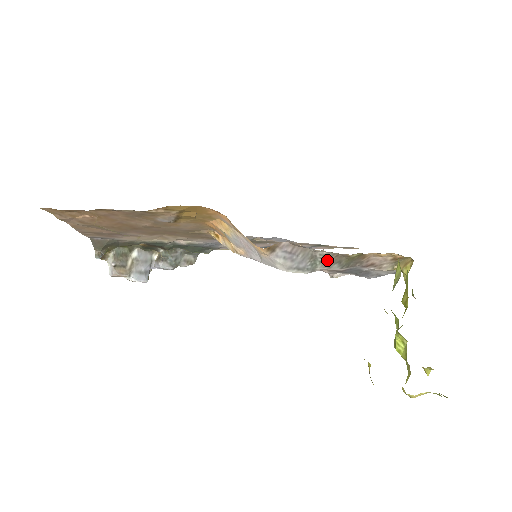
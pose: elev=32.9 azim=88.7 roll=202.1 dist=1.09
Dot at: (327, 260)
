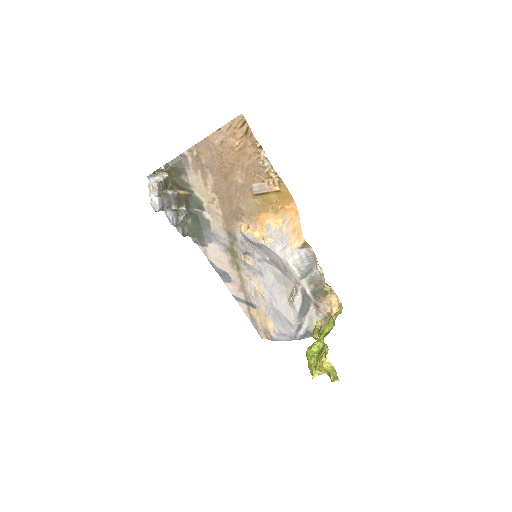
Dot at: (314, 278)
